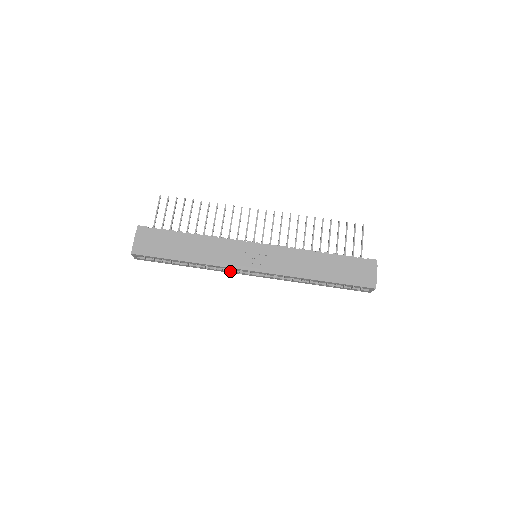
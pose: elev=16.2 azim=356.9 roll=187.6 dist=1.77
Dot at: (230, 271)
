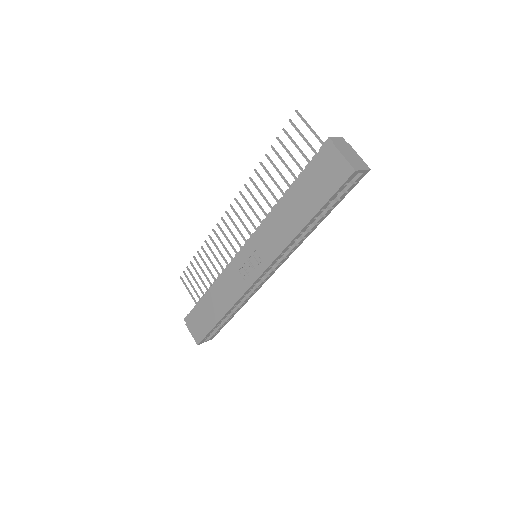
Dot at: (256, 288)
